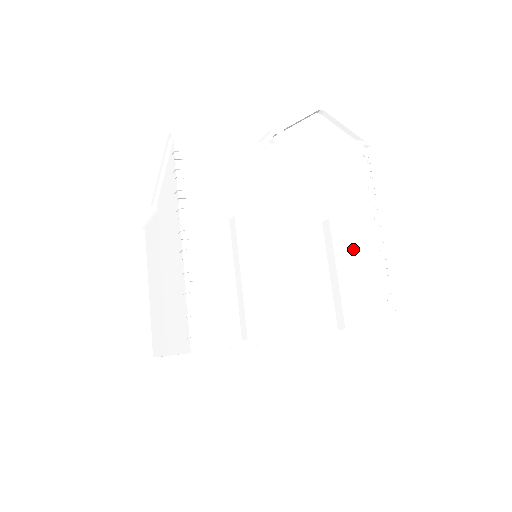
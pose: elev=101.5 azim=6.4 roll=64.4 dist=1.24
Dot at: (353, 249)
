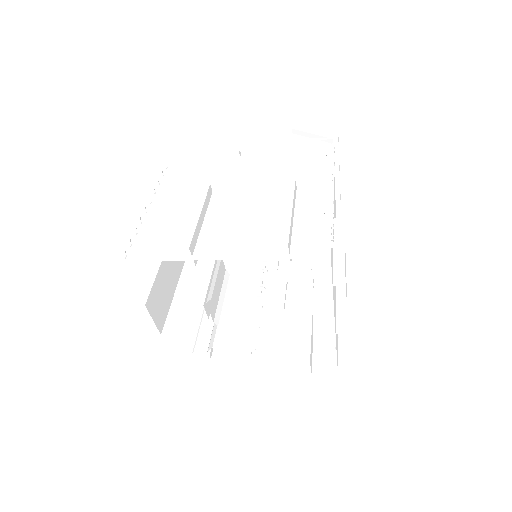
Dot at: (284, 197)
